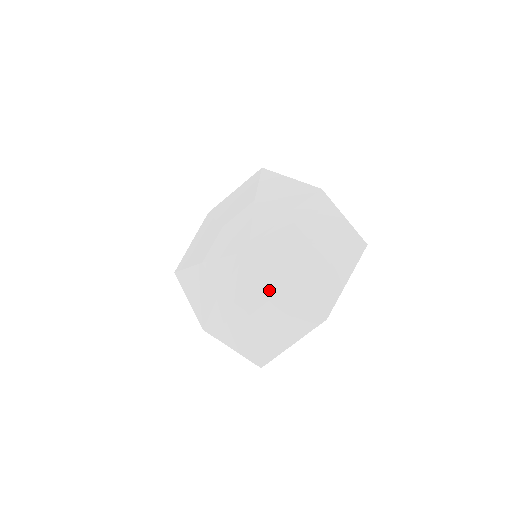
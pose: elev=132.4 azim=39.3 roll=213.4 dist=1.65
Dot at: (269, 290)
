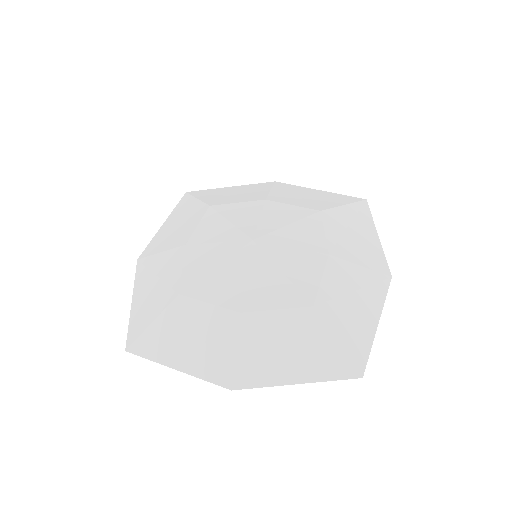
Dot at: (221, 294)
